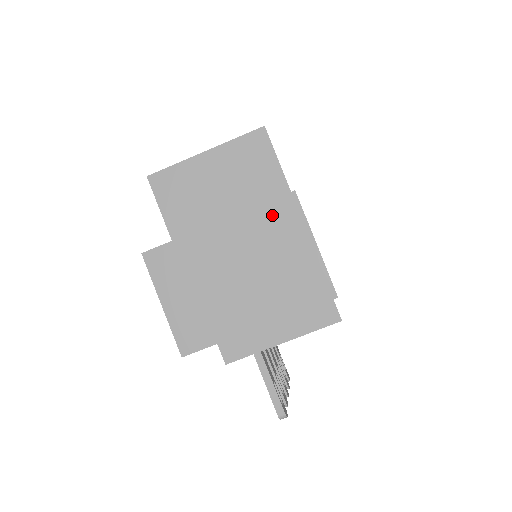
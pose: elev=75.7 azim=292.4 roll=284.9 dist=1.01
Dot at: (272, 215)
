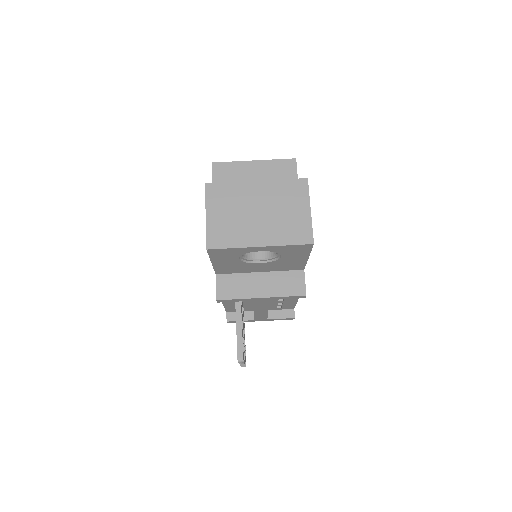
Dot at: (290, 187)
